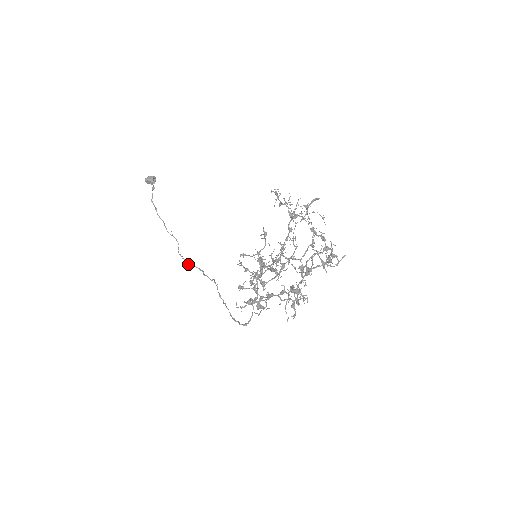
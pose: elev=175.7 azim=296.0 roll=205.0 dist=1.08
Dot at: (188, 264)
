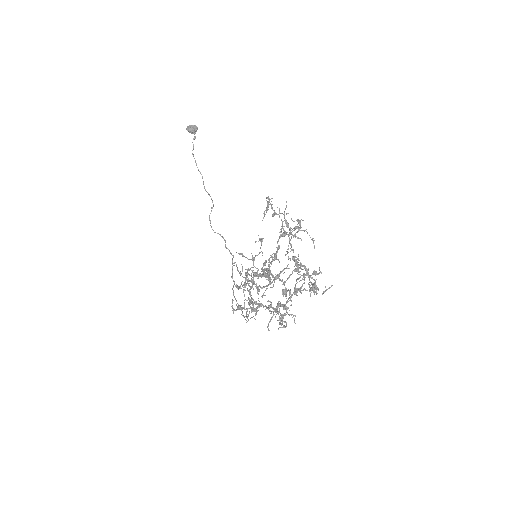
Dot at: (214, 232)
